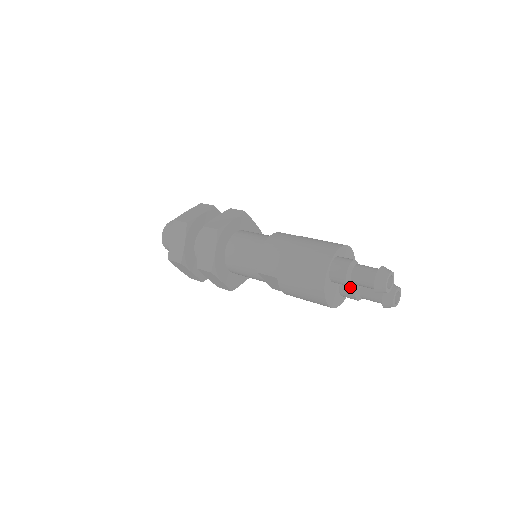
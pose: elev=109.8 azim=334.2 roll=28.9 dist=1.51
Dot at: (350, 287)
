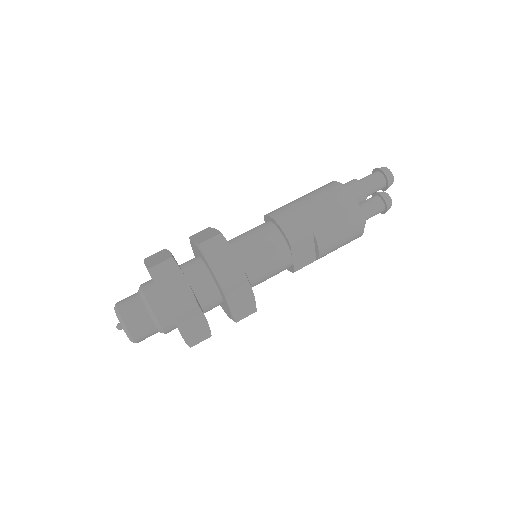
Dot at: occluded
